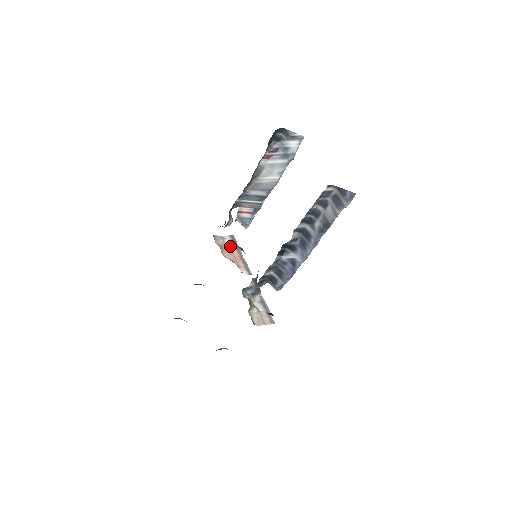
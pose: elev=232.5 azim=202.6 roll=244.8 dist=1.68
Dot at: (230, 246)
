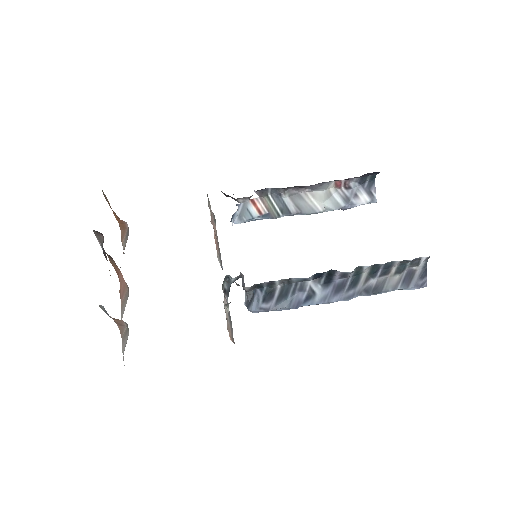
Dot at: occluded
